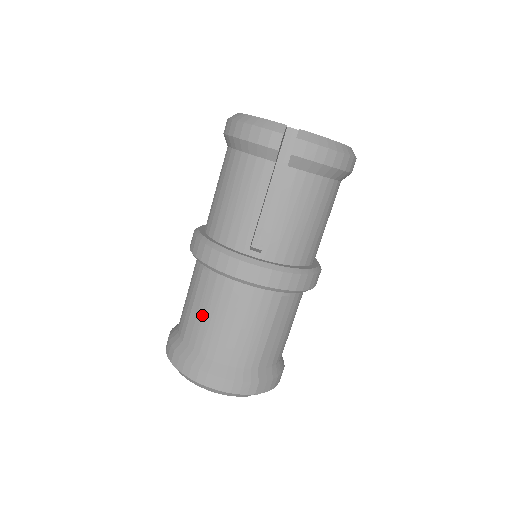
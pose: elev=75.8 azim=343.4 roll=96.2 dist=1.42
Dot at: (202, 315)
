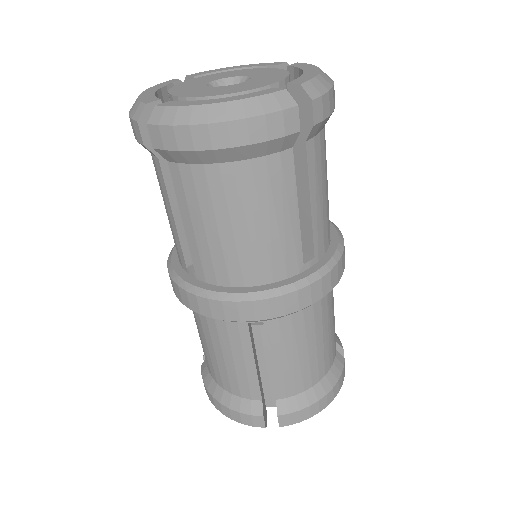
Dot at: (279, 364)
